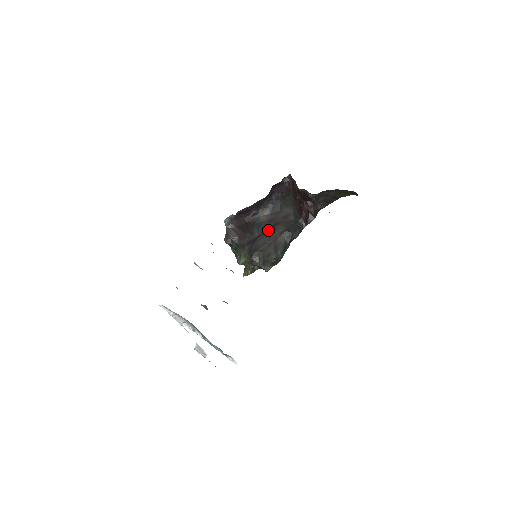
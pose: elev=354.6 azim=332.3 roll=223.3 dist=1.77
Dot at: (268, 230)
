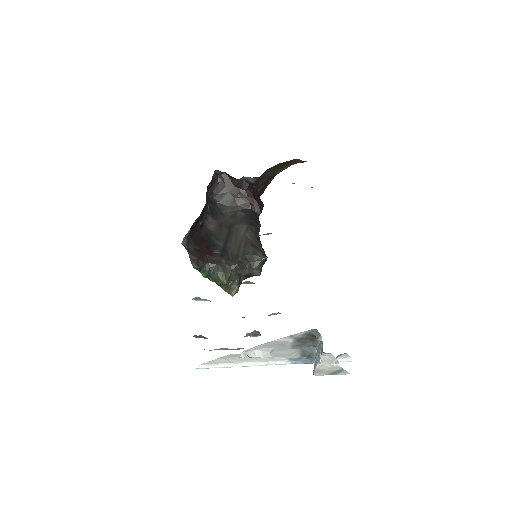
Dot at: (229, 235)
